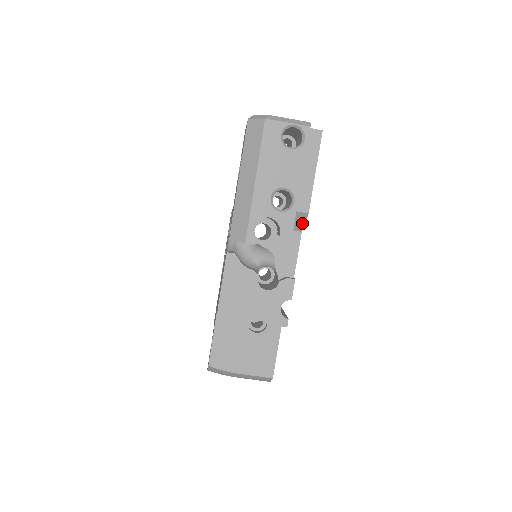
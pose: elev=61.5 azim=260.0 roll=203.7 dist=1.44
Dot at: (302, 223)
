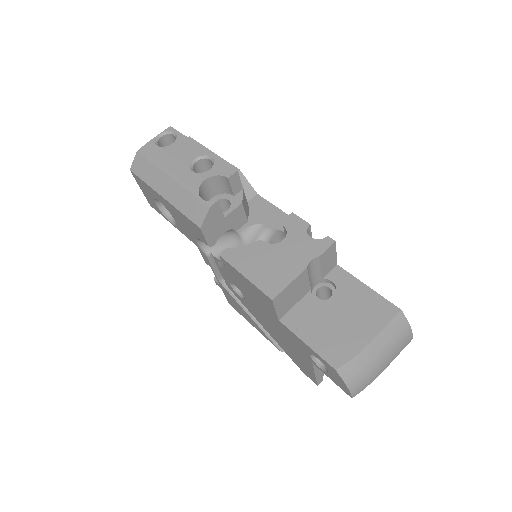
Dot at: (247, 185)
